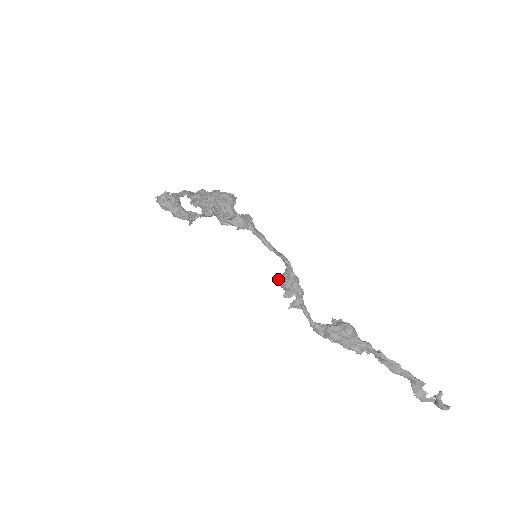
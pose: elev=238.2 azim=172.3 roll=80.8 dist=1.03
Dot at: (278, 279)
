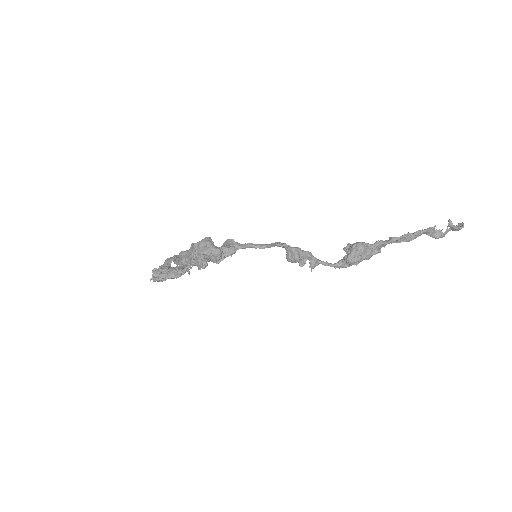
Dot at: occluded
